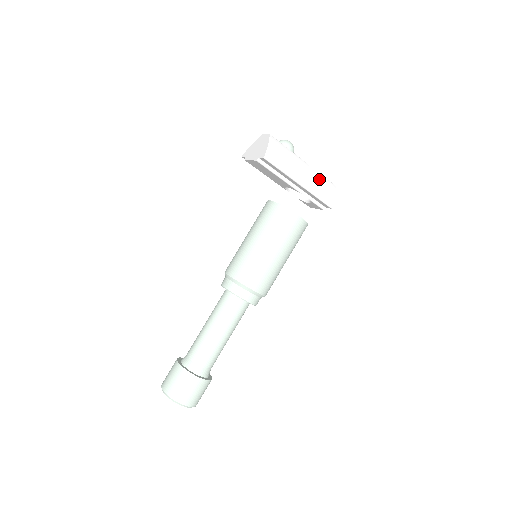
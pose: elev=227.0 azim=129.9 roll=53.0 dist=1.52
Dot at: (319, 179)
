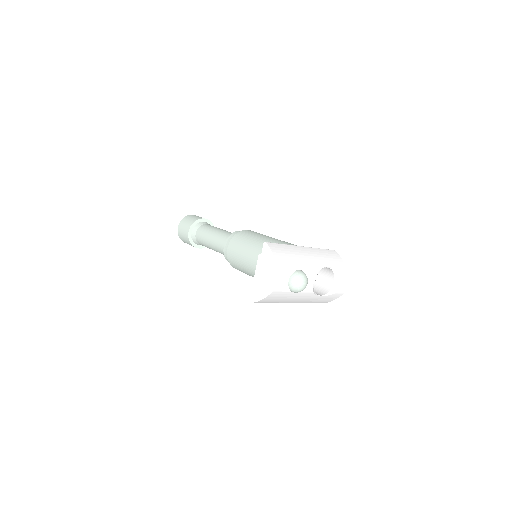
Dot at: (320, 298)
